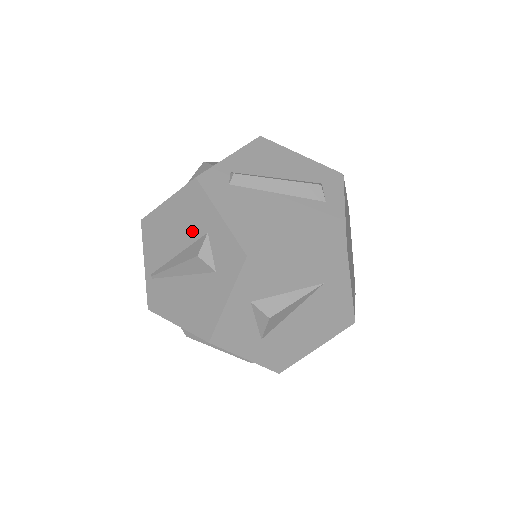
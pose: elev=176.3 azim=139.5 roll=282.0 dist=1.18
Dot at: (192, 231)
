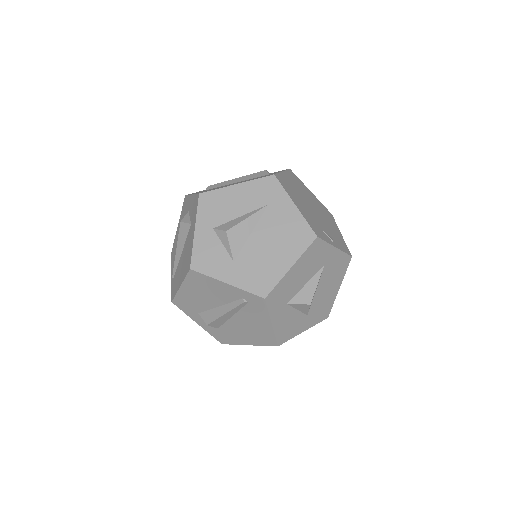
Dot at: occluded
